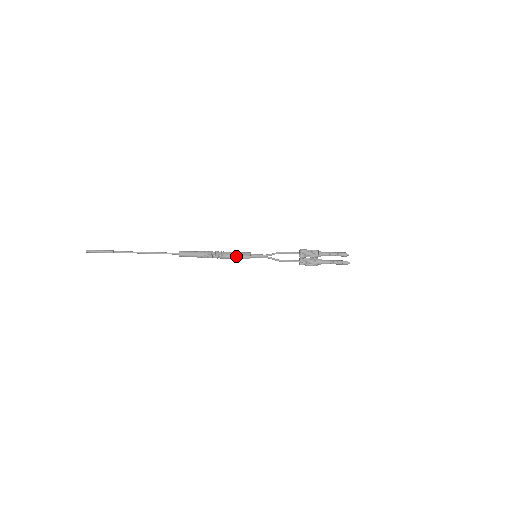
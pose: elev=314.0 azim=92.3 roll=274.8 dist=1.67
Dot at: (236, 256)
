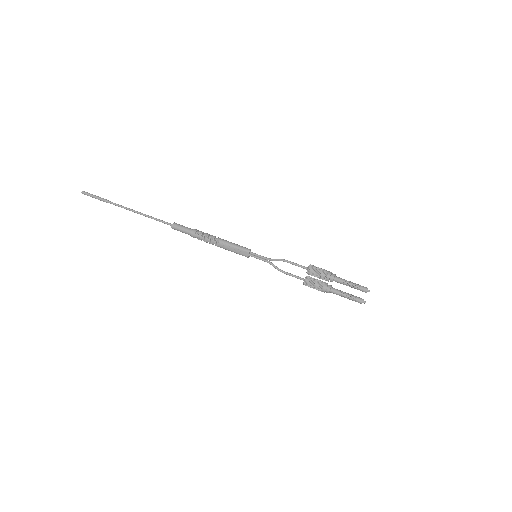
Dot at: occluded
